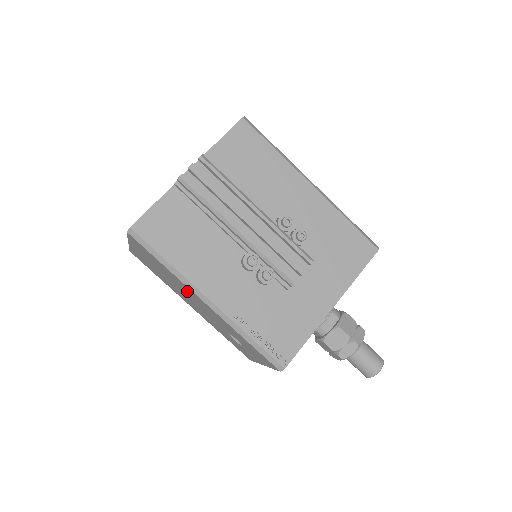
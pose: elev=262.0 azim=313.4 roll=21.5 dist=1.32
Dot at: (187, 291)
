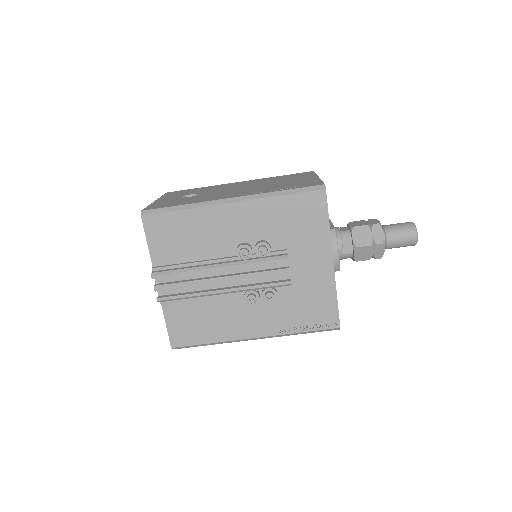
Dot at: occluded
